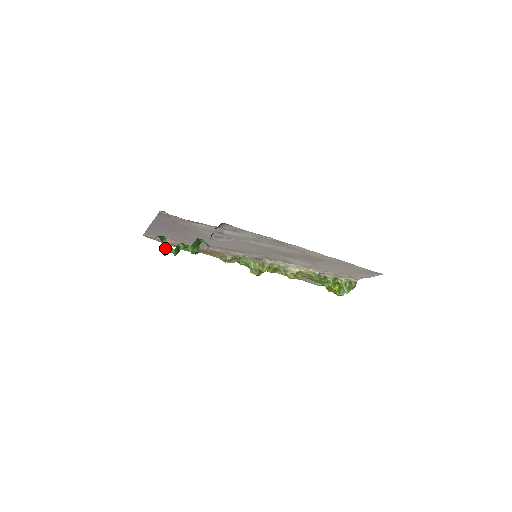
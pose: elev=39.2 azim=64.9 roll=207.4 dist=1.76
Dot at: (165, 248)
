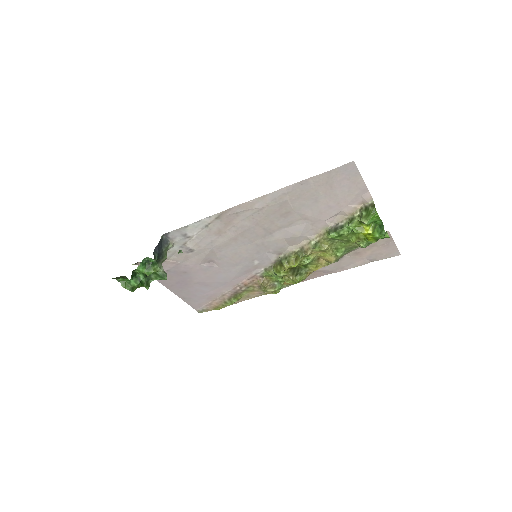
Dot at: (123, 283)
